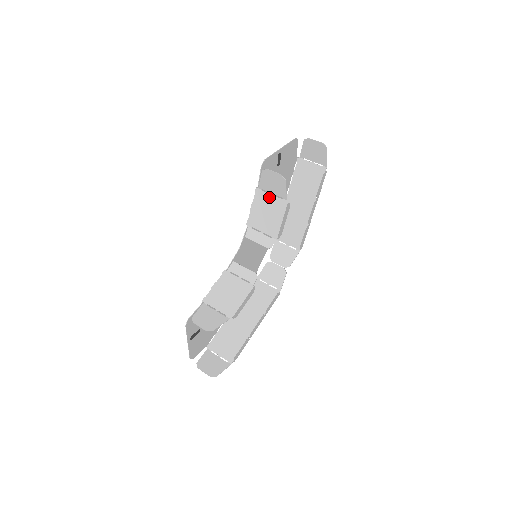
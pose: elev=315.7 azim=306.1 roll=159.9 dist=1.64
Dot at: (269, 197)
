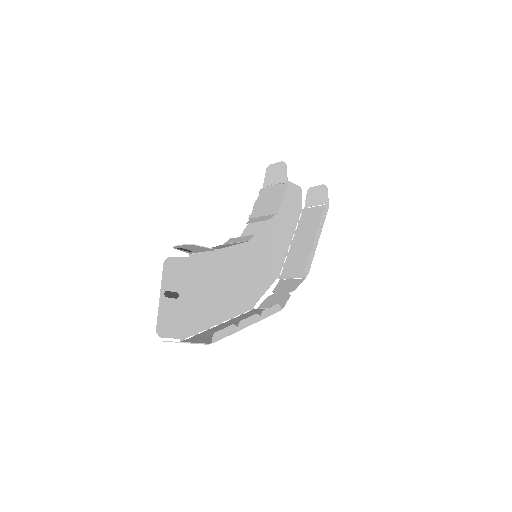
Dot at: (272, 189)
